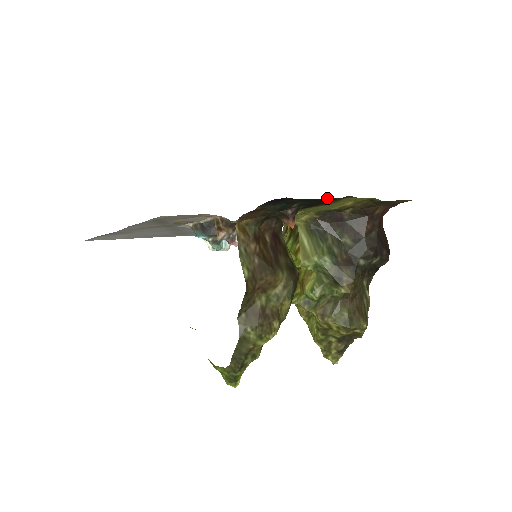
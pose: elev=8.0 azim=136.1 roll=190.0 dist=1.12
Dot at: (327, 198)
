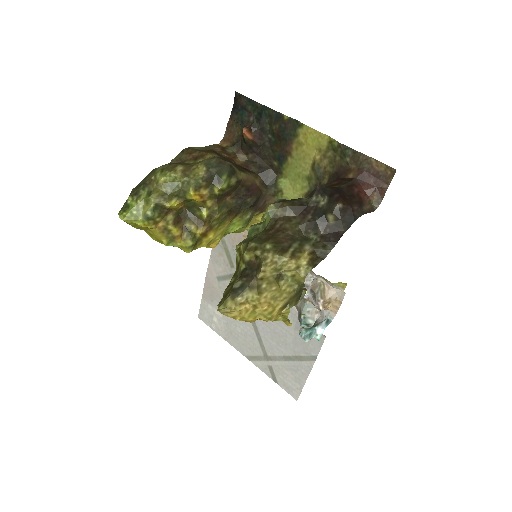
Dot at: (272, 111)
